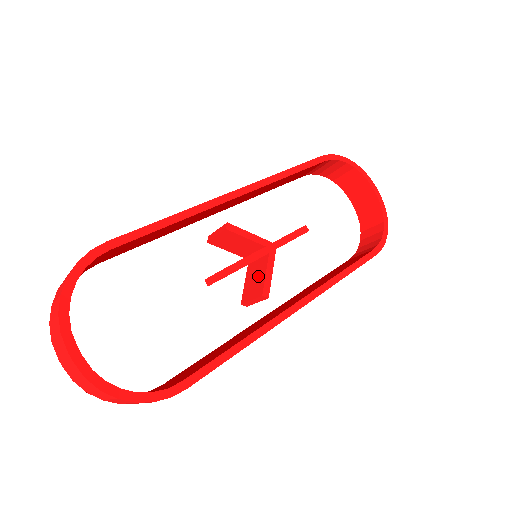
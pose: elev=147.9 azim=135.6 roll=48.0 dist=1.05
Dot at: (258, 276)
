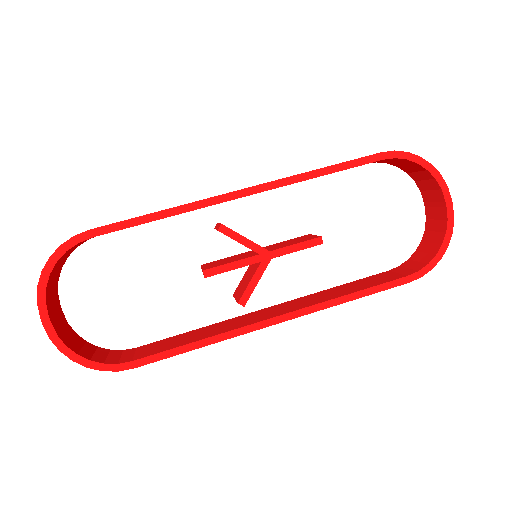
Dot at: (248, 279)
